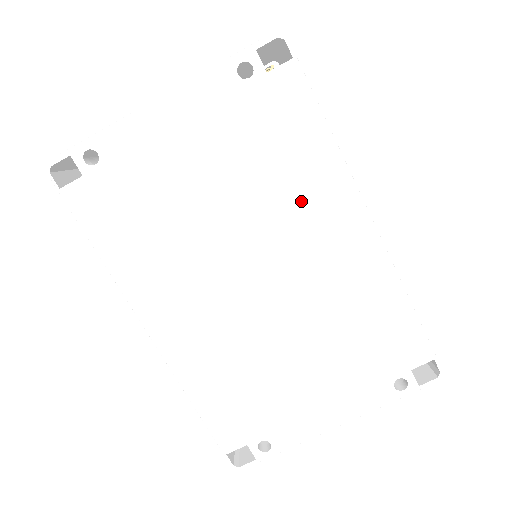
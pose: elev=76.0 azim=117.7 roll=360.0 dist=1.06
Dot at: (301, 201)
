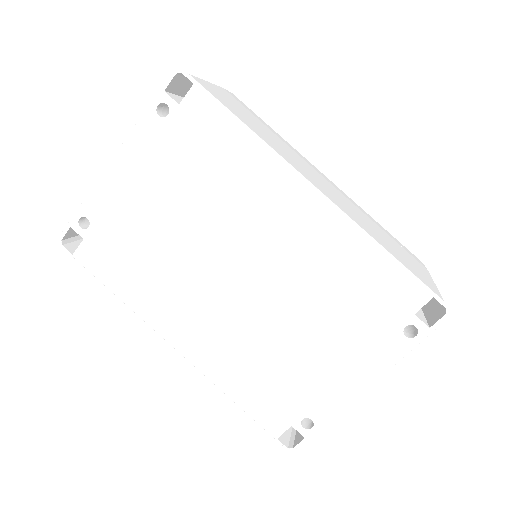
Dot at: (248, 195)
